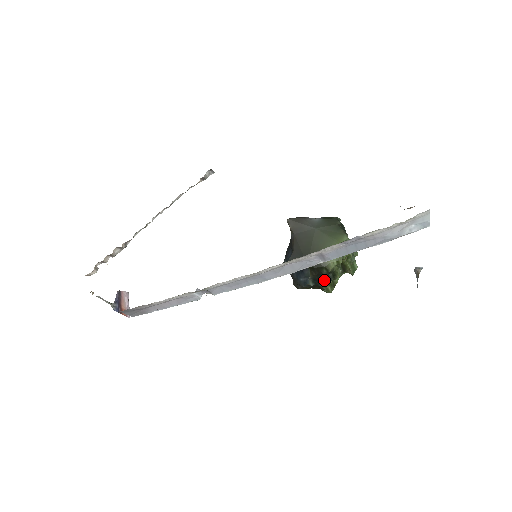
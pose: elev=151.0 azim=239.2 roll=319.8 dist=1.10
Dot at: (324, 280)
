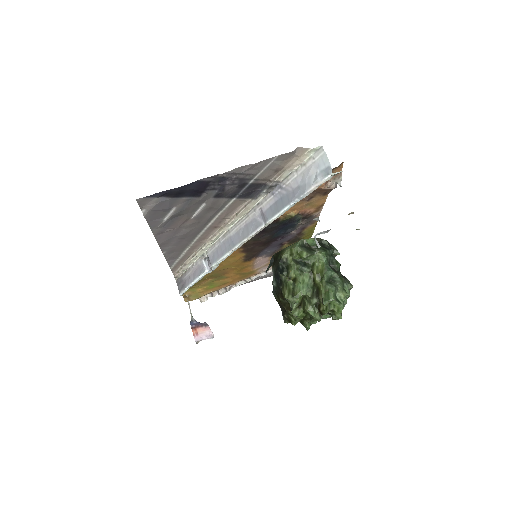
Dot at: (280, 274)
